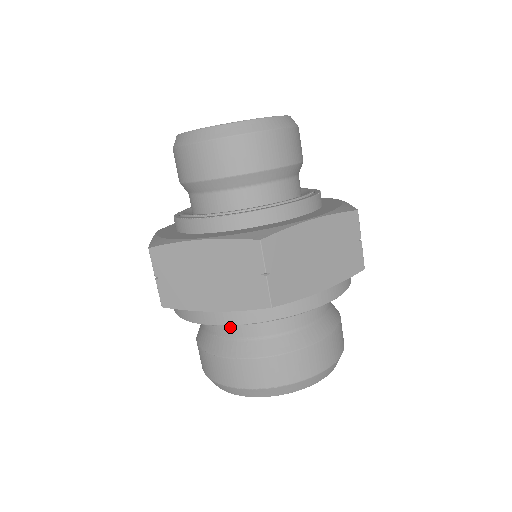
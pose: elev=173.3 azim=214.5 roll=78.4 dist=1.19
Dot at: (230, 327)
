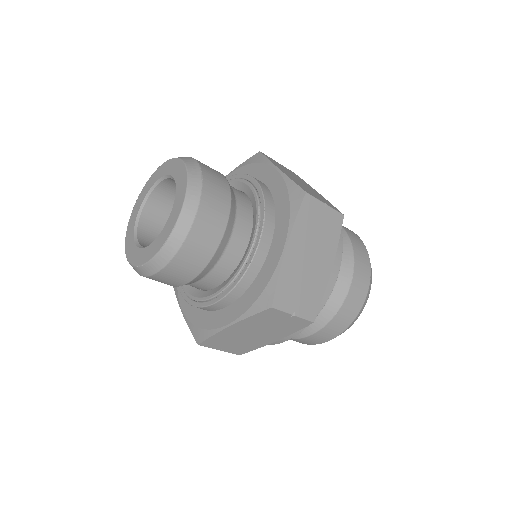
Dot at: occluded
